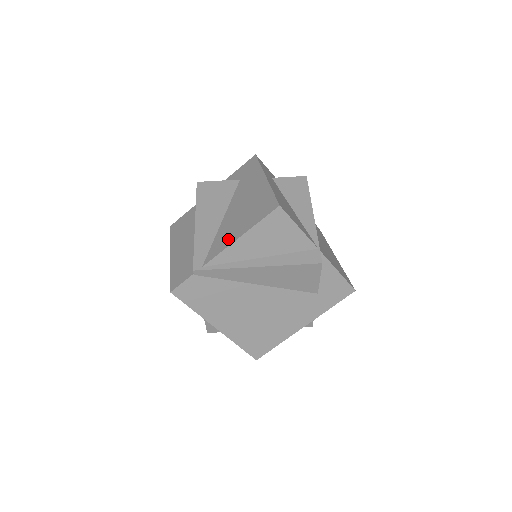
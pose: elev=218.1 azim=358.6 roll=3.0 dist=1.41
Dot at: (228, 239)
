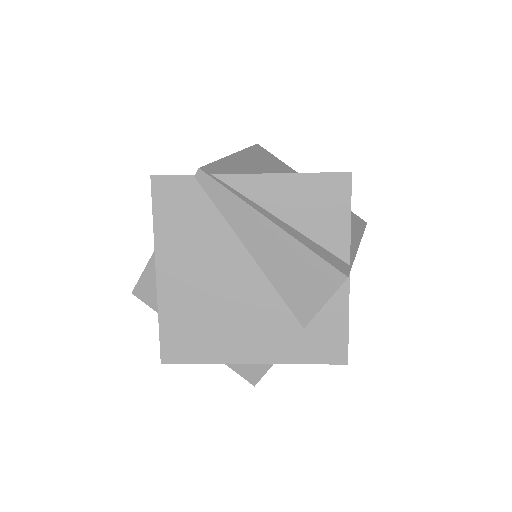
Dot at: occluded
